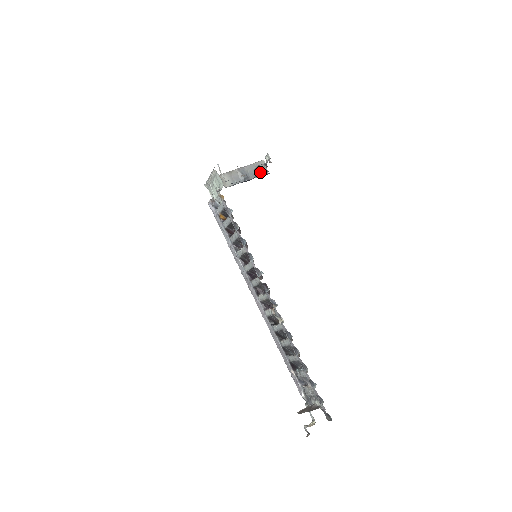
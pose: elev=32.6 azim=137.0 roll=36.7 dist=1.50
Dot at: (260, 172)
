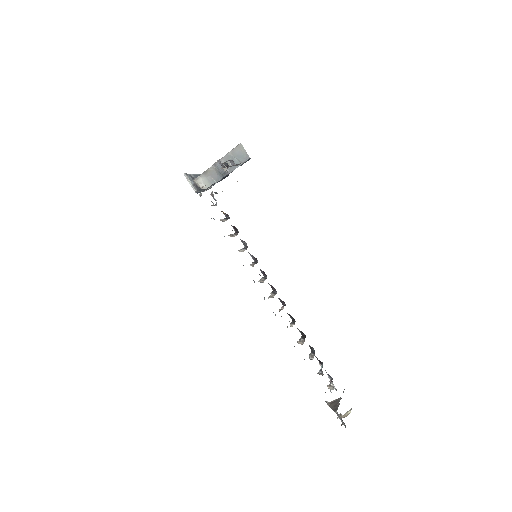
Dot at: (239, 160)
